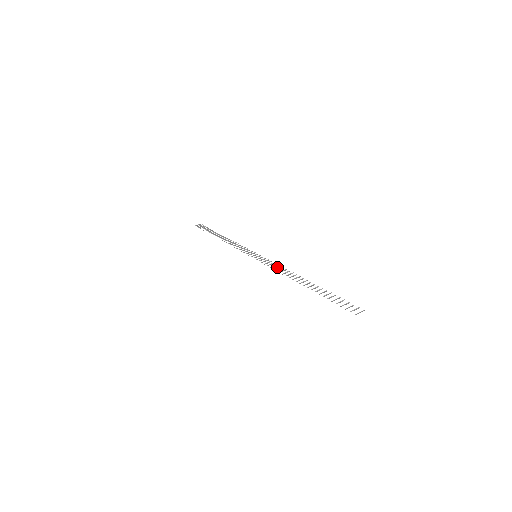
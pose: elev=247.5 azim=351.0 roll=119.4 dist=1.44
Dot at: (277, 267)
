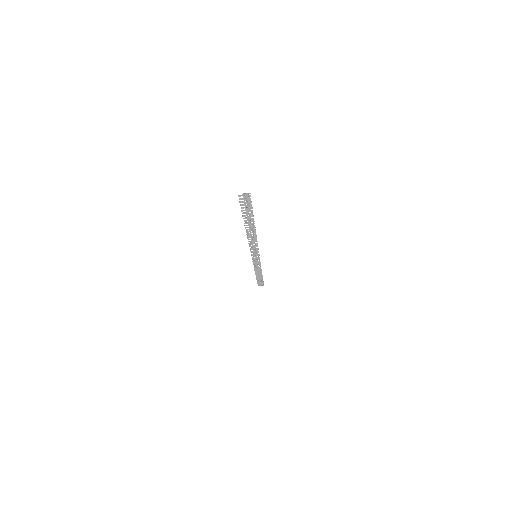
Dot at: occluded
